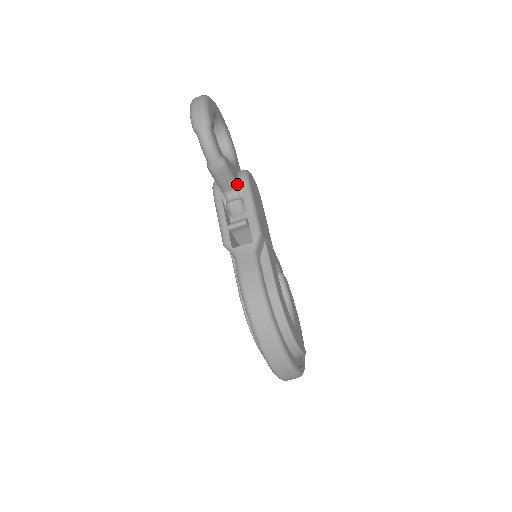
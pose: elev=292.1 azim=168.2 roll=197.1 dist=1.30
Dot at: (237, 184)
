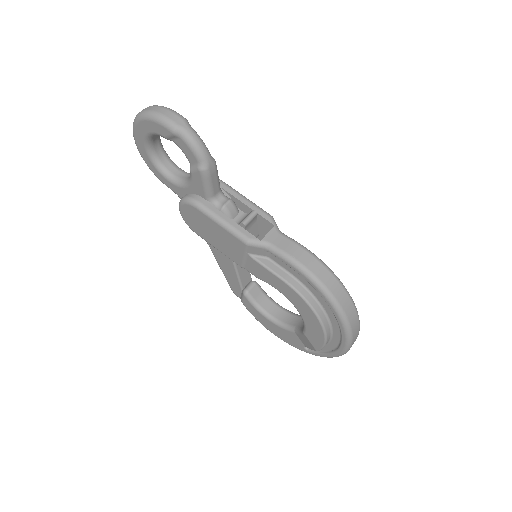
Dot at: (219, 186)
